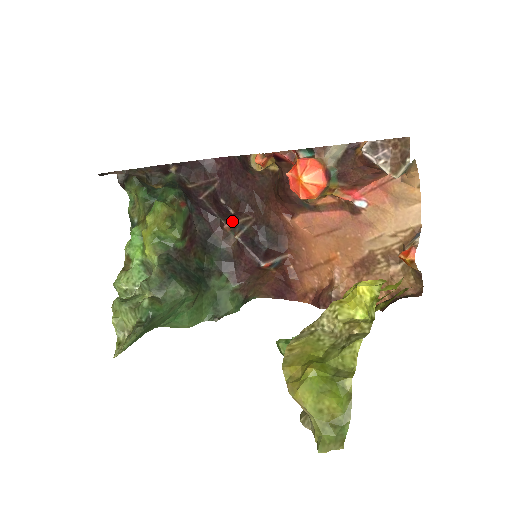
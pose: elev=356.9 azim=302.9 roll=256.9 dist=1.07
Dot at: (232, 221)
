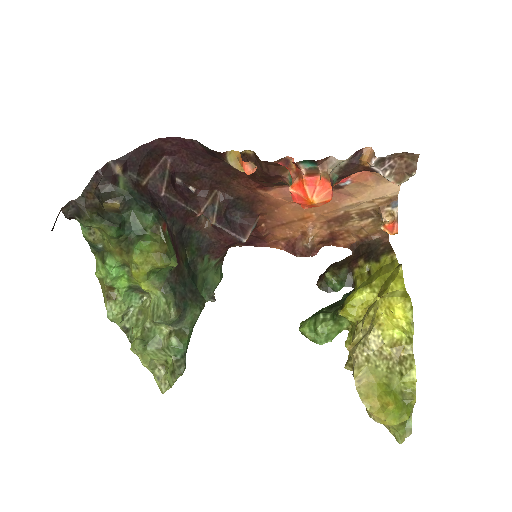
Dot at: (202, 206)
